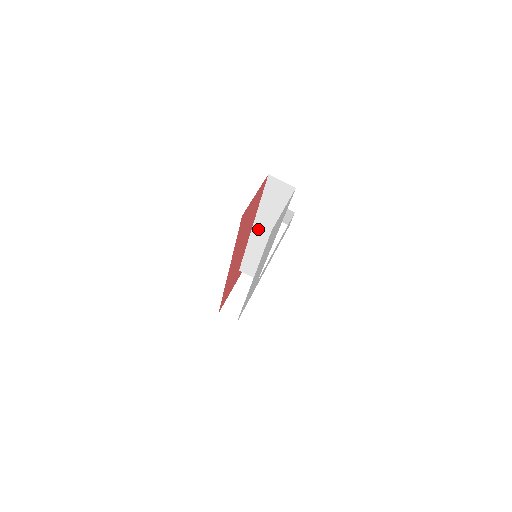
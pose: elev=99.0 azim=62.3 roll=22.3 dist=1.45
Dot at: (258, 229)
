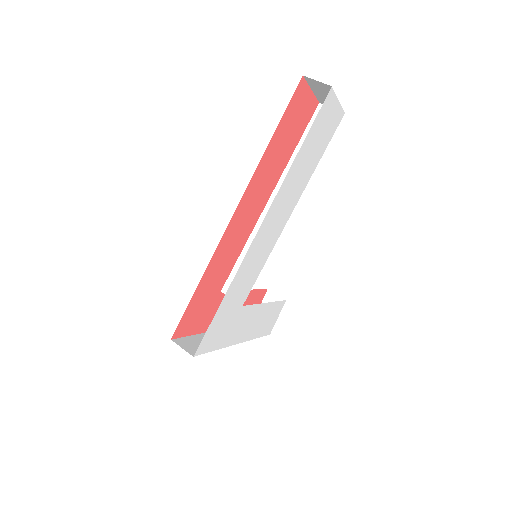
Dot at: occluded
